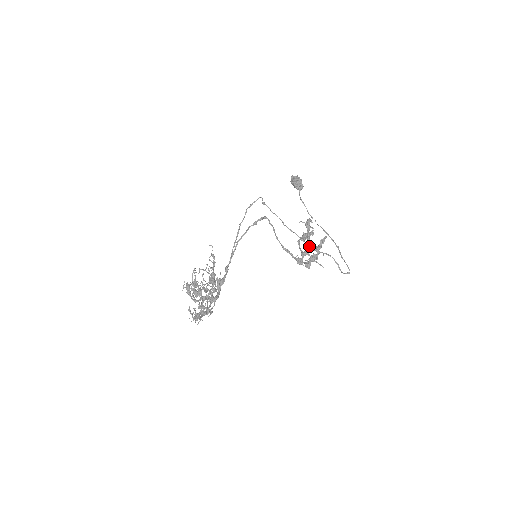
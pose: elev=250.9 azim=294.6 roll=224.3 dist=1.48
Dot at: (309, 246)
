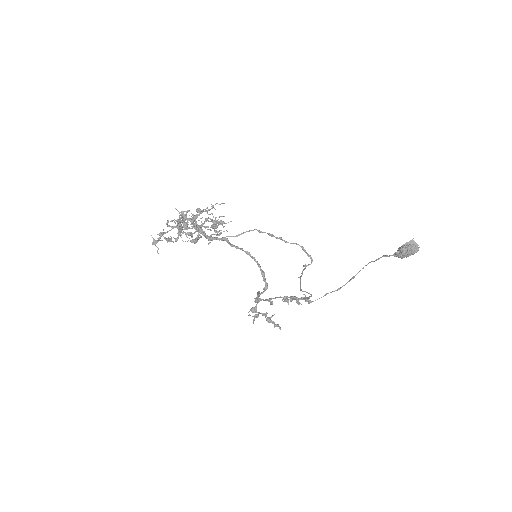
Dot at: (300, 289)
